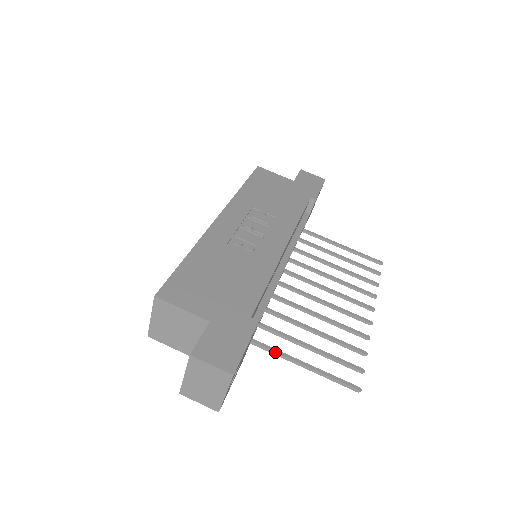
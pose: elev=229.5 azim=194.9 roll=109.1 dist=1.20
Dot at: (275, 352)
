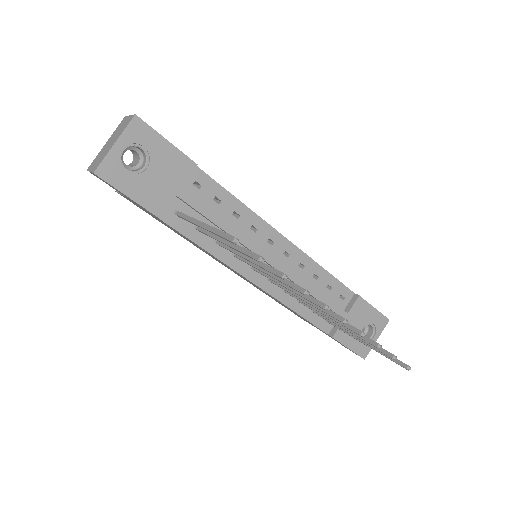
Dot at: occluded
